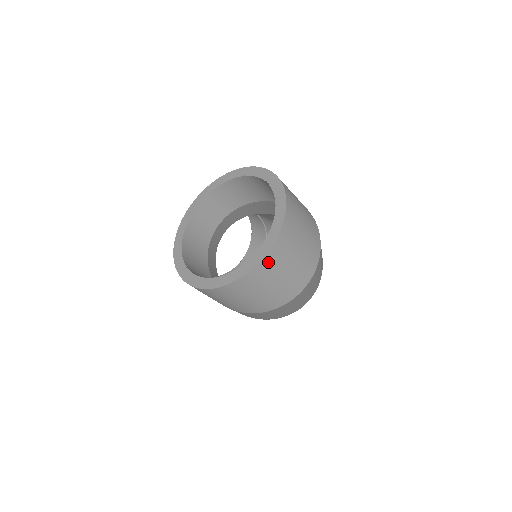
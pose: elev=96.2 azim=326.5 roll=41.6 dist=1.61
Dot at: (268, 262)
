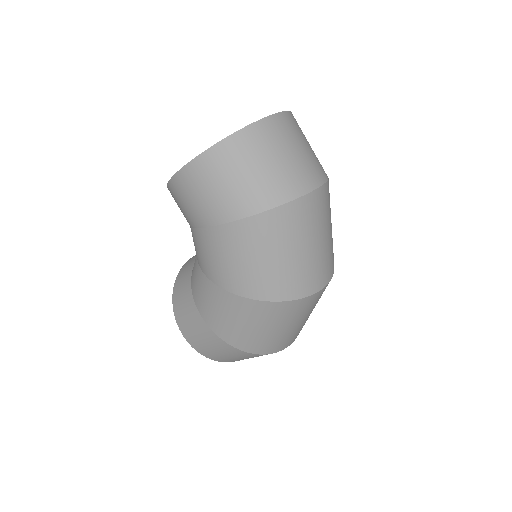
Dot at: (271, 126)
